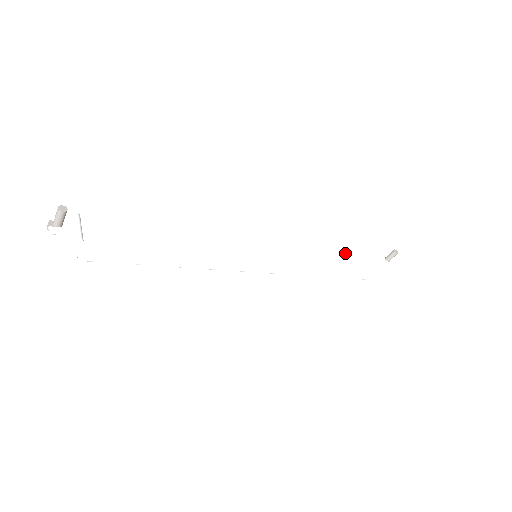
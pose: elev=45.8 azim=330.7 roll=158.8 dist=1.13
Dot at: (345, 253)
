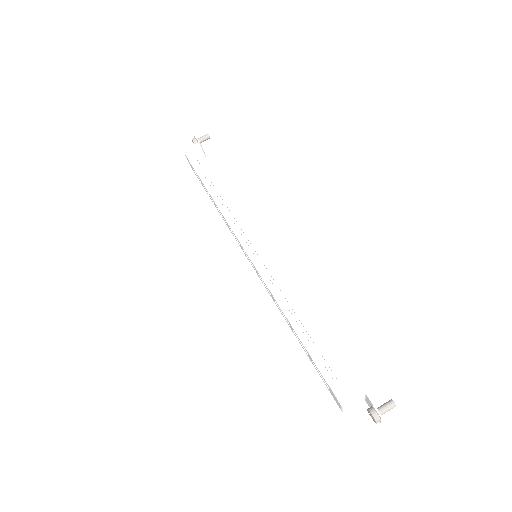
Dot at: (330, 370)
